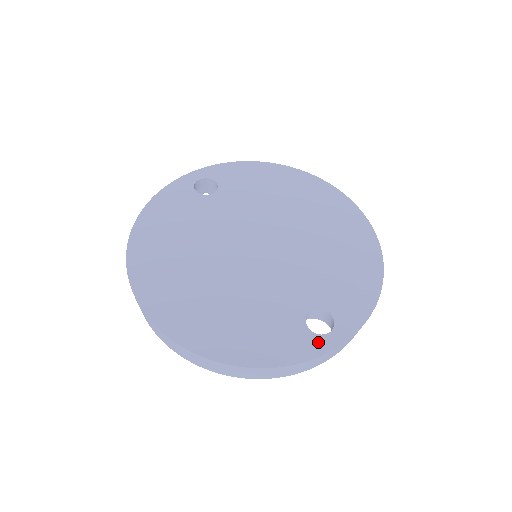
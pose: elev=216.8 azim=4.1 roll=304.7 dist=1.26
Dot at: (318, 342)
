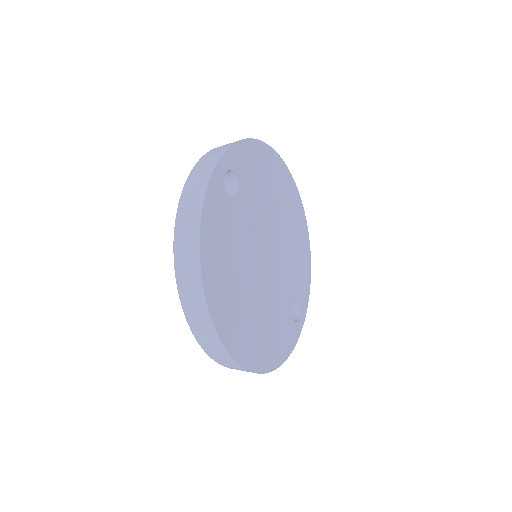
Dot at: (298, 328)
